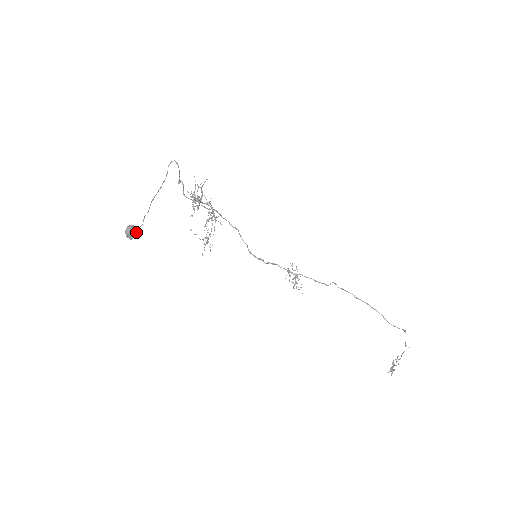
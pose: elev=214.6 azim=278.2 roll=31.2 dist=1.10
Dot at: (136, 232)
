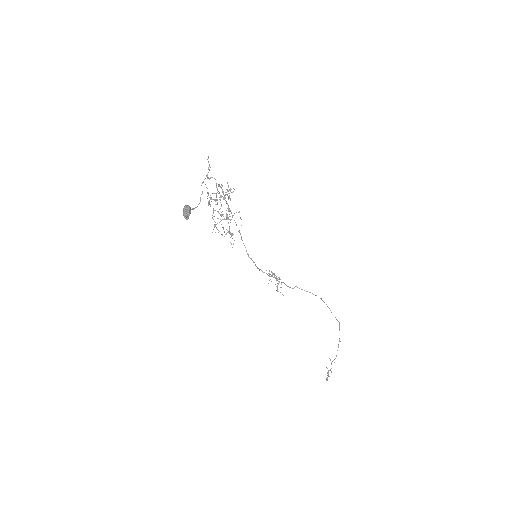
Dot at: (190, 213)
